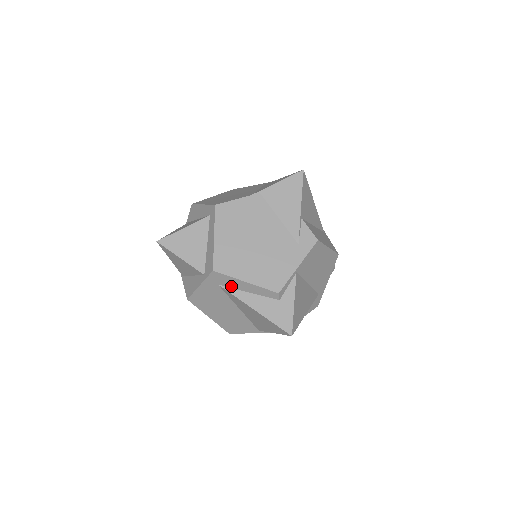
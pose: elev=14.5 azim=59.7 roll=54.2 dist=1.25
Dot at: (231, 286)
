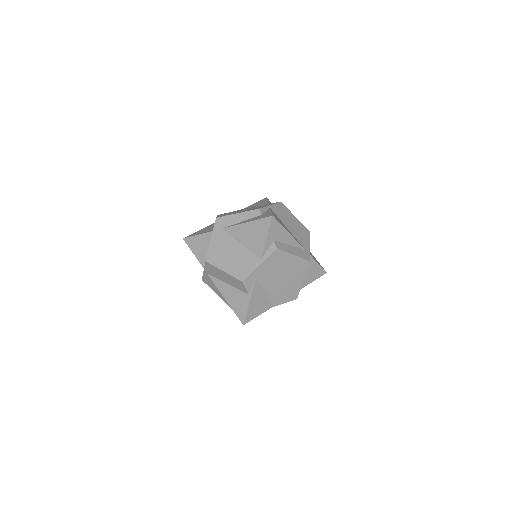
Dot at: (230, 224)
